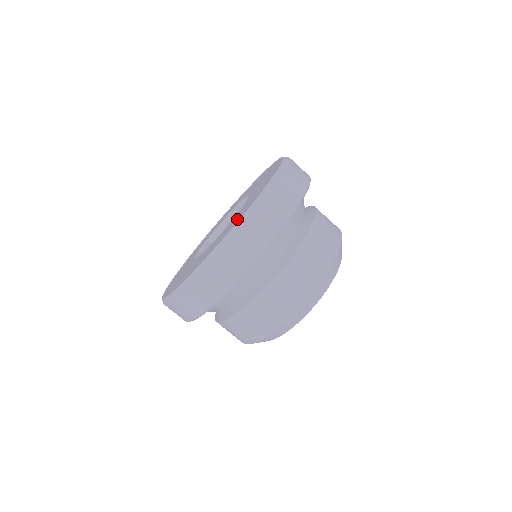
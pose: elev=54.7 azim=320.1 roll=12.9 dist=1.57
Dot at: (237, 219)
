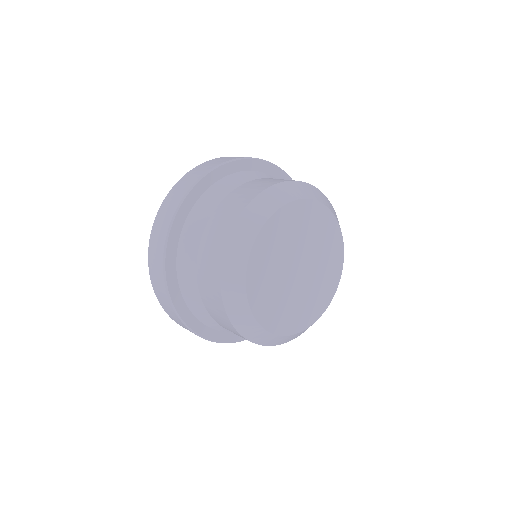
Dot at: occluded
